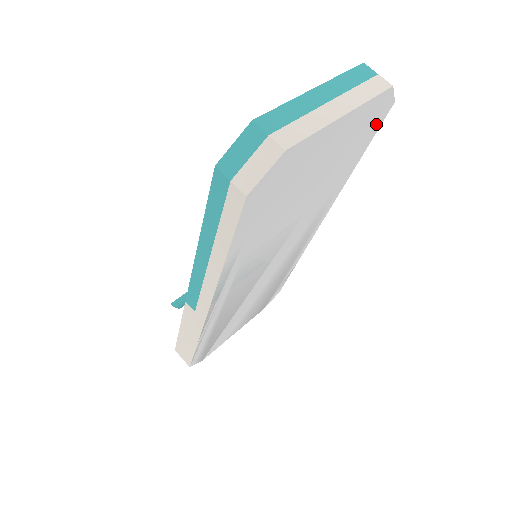
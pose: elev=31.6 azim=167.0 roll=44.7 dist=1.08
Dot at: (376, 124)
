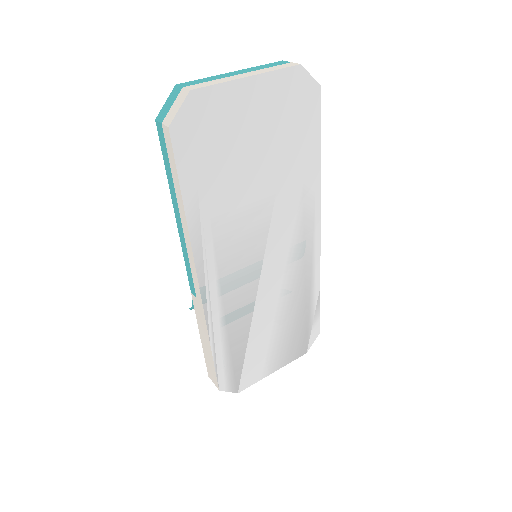
Dot at: (312, 107)
